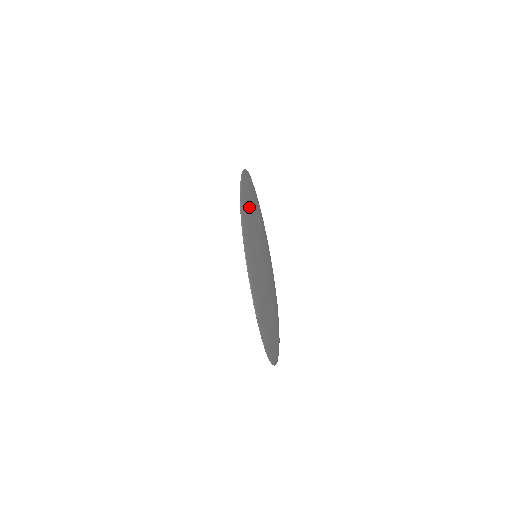
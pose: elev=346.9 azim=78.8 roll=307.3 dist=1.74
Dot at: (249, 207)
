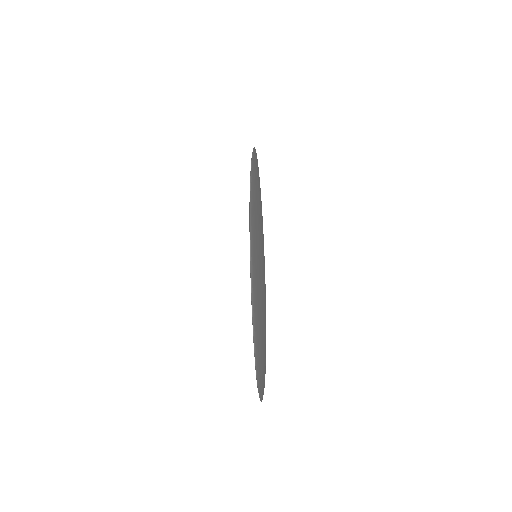
Dot at: (255, 194)
